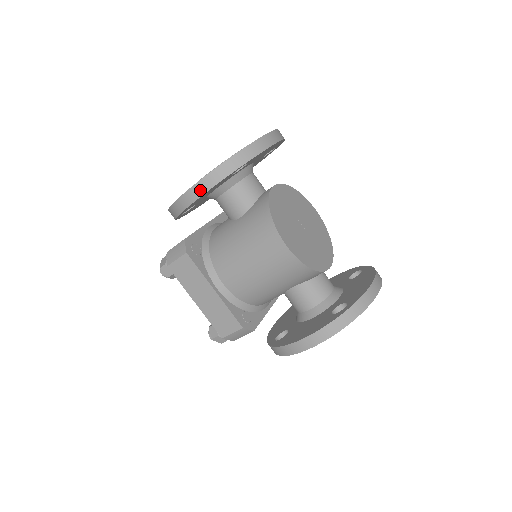
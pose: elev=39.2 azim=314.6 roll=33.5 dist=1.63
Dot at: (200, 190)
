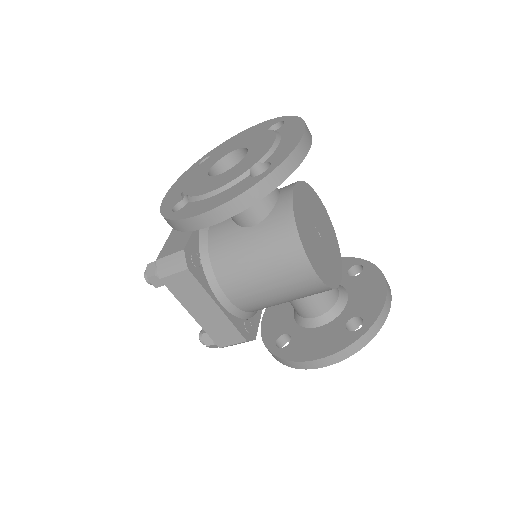
Dot at: (224, 214)
